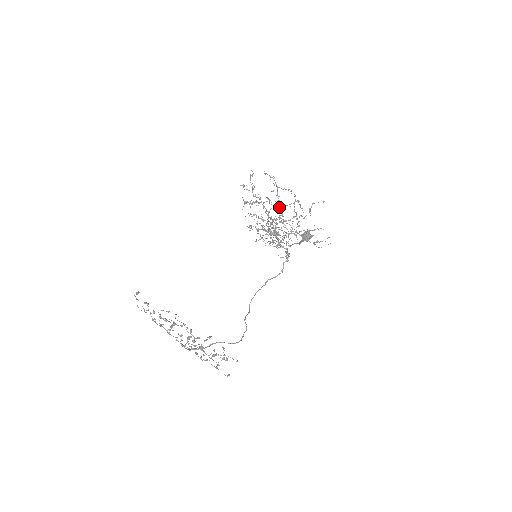
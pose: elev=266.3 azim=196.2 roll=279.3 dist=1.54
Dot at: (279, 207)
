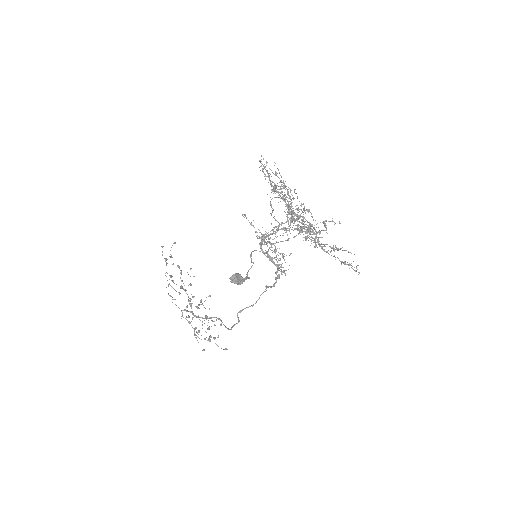
Dot at: occluded
